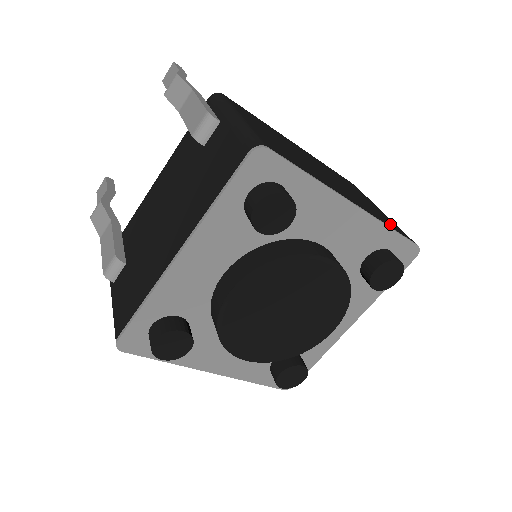
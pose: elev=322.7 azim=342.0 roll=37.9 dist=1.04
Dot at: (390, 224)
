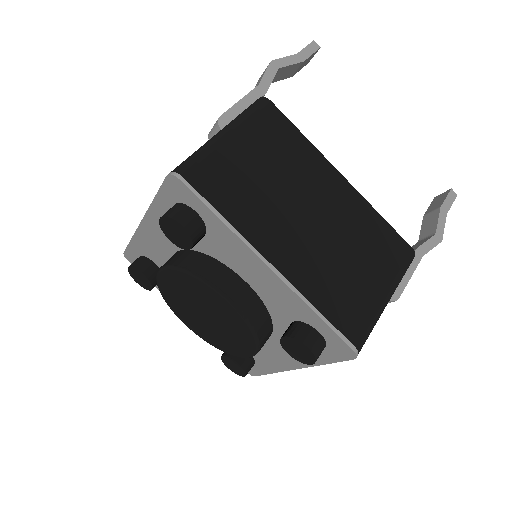
Dot at: (337, 309)
